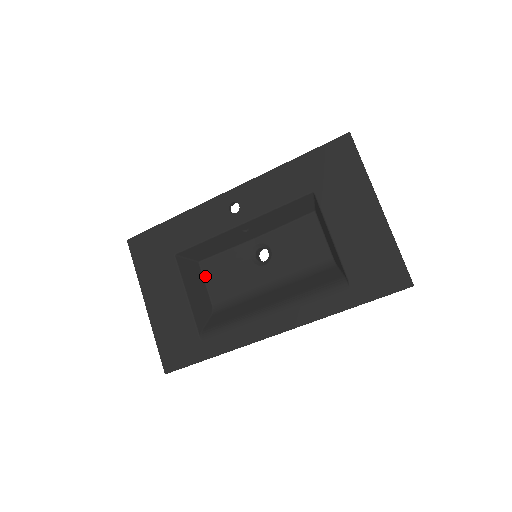
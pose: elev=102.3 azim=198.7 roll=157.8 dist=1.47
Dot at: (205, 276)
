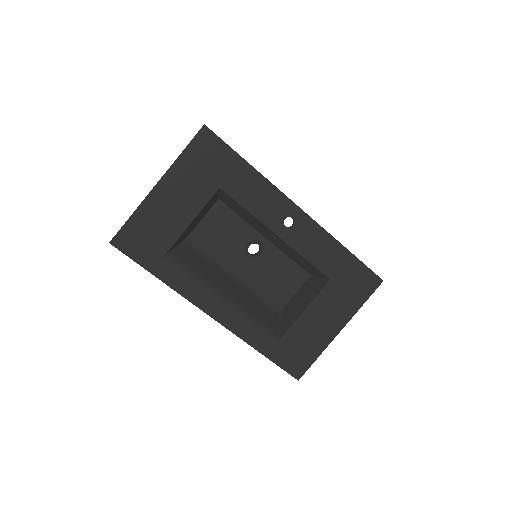
Dot at: (210, 212)
